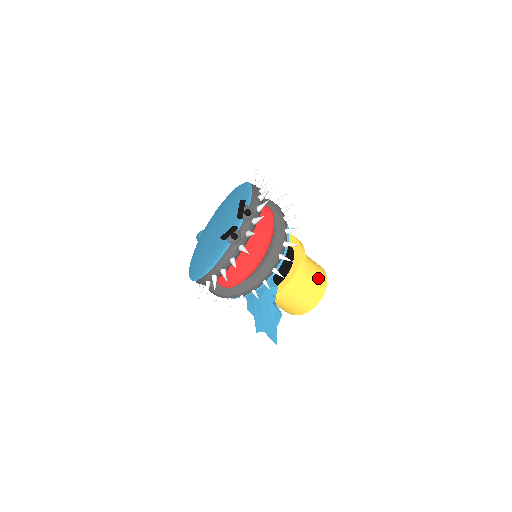
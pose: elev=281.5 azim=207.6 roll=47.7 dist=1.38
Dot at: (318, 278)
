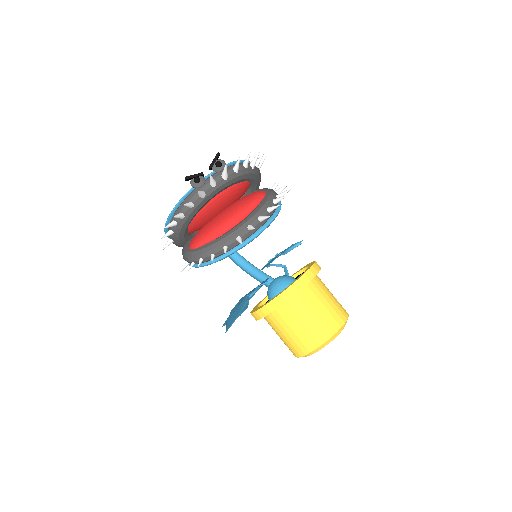
Dot at: (329, 313)
